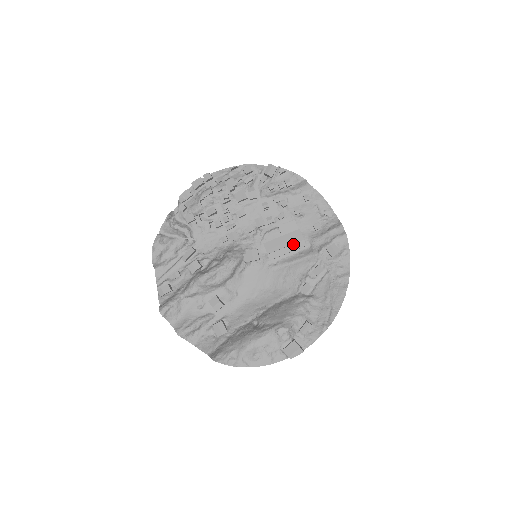
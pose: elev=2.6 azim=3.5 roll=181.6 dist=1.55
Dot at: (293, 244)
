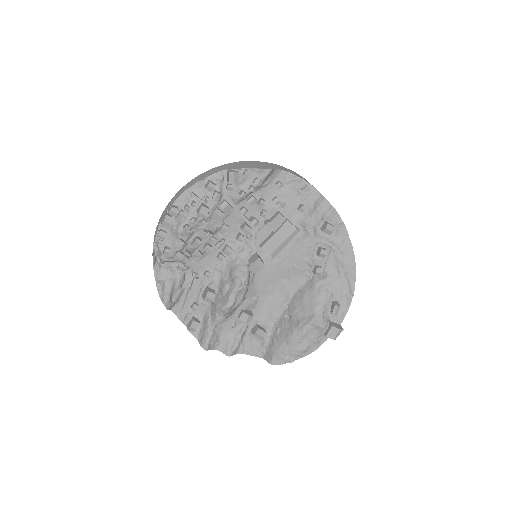
Dot at: (288, 236)
